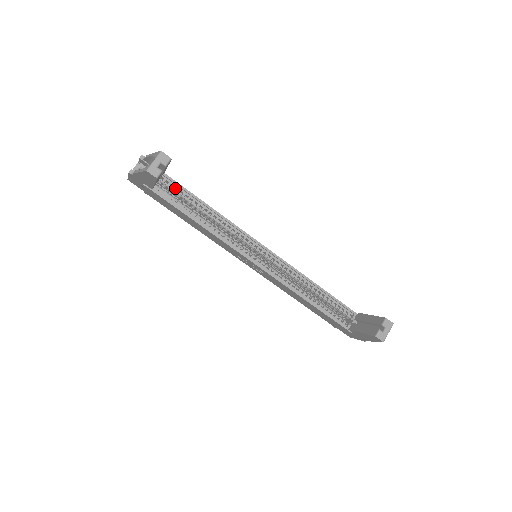
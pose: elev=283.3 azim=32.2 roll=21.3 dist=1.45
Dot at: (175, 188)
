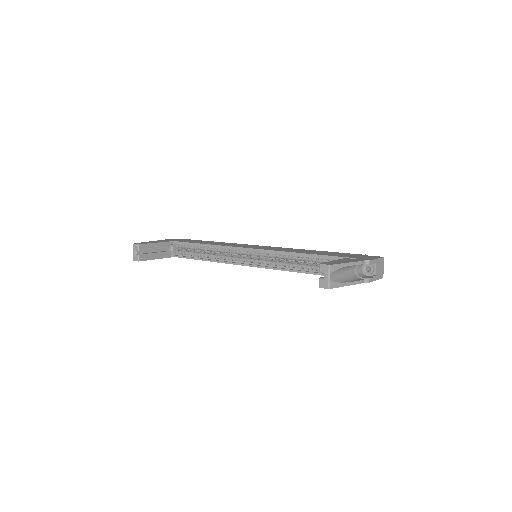
Dot at: occluded
